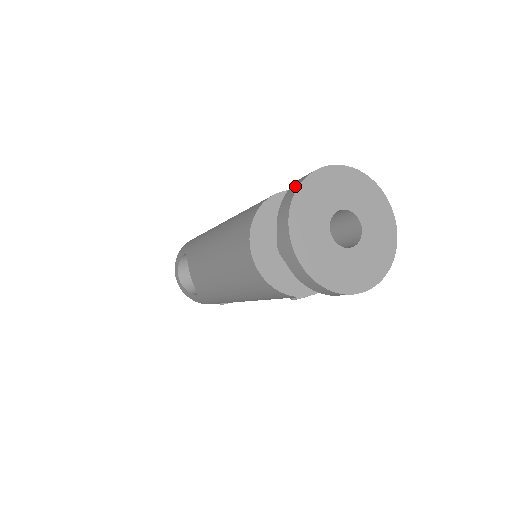
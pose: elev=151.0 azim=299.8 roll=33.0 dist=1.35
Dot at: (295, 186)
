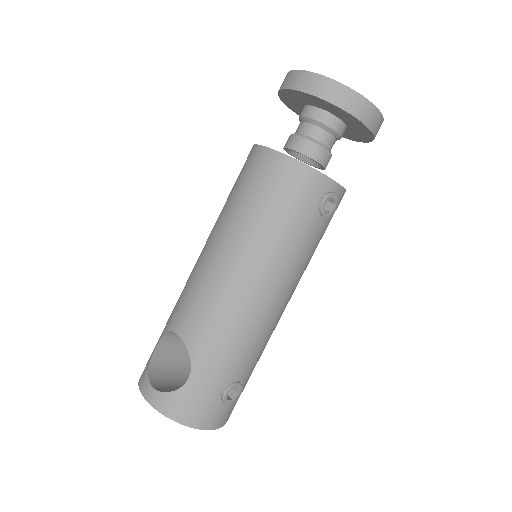
Dot at: occluded
